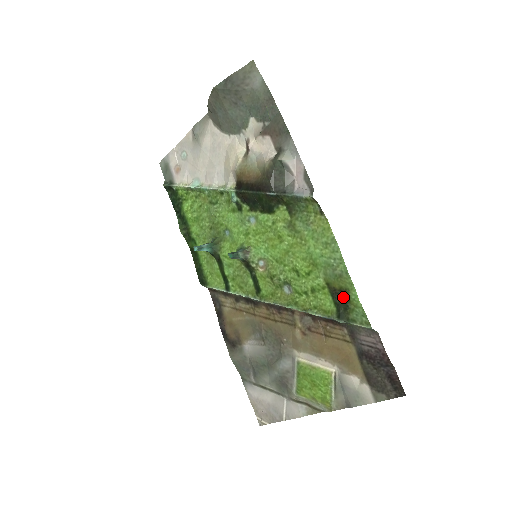
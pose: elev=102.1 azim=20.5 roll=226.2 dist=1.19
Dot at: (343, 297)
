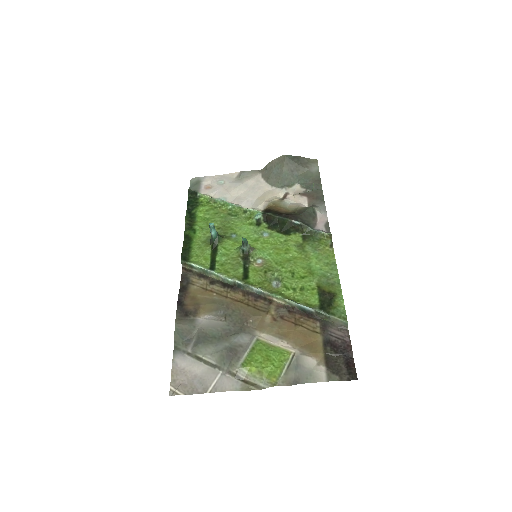
Dot at: (329, 298)
